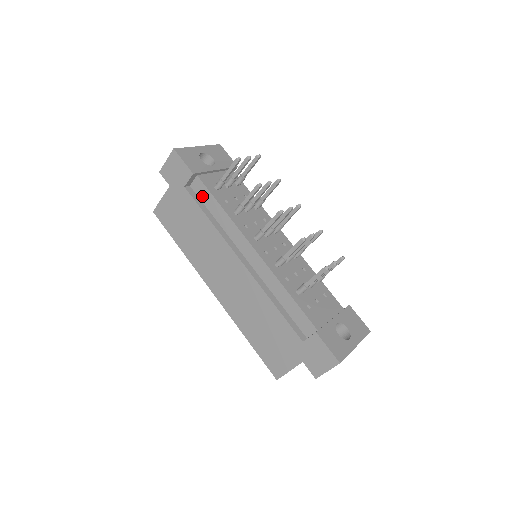
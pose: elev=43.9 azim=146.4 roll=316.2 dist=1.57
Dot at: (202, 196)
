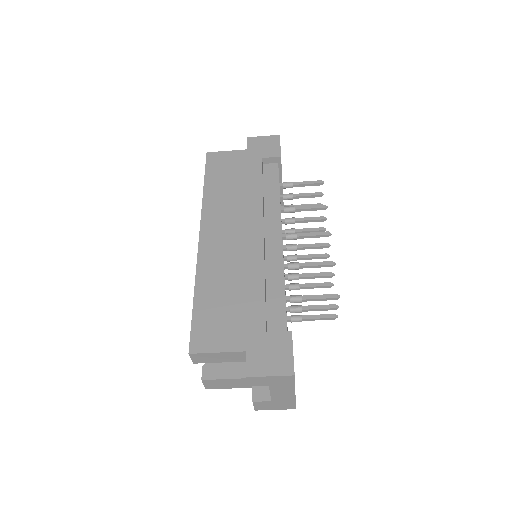
Dot at: (268, 176)
